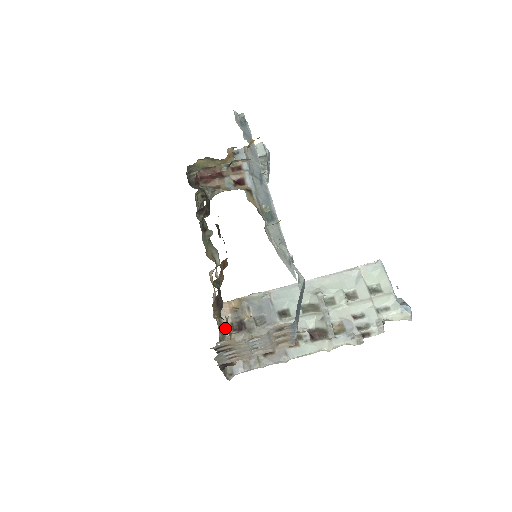
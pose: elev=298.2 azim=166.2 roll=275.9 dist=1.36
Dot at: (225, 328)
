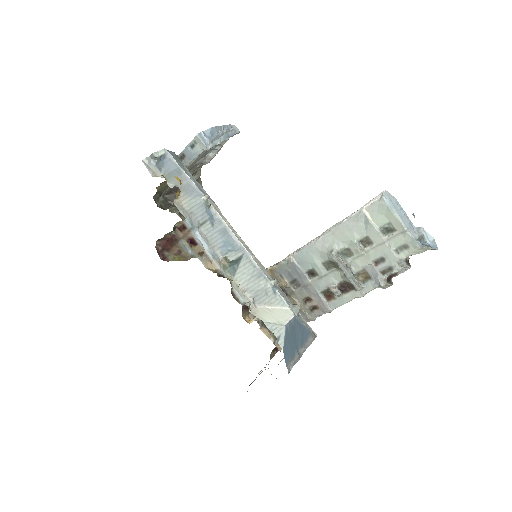
Dot at: occluded
